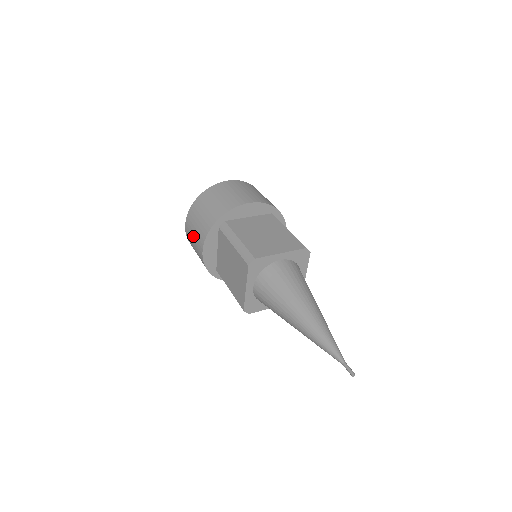
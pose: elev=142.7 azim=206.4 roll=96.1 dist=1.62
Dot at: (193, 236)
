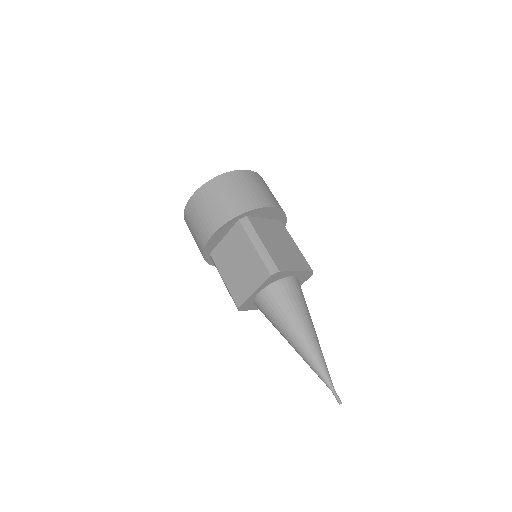
Dot at: (202, 213)
